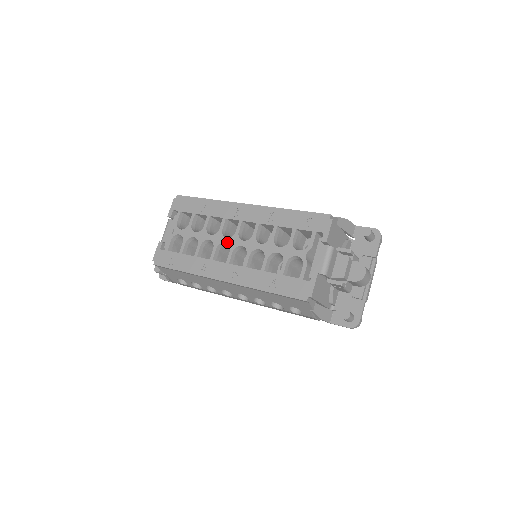
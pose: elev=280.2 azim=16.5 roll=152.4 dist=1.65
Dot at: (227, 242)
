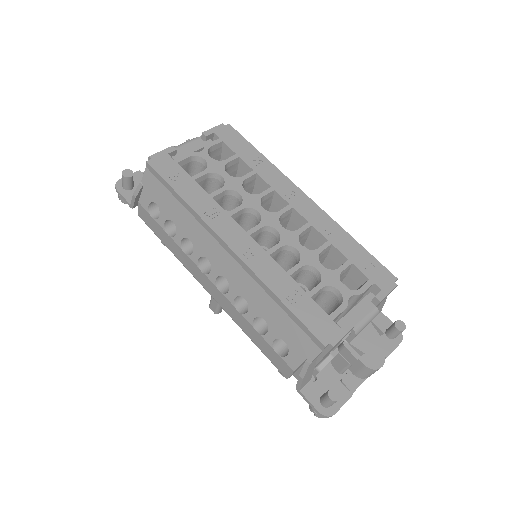
Dot at: (261, 213)
